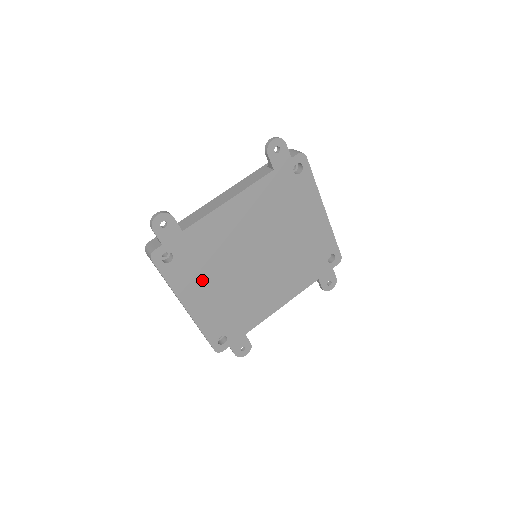
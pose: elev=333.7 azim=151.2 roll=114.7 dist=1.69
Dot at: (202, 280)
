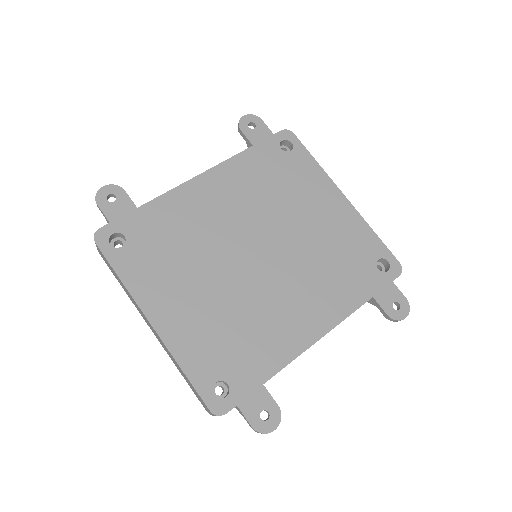
Dot at: (172, 278)
